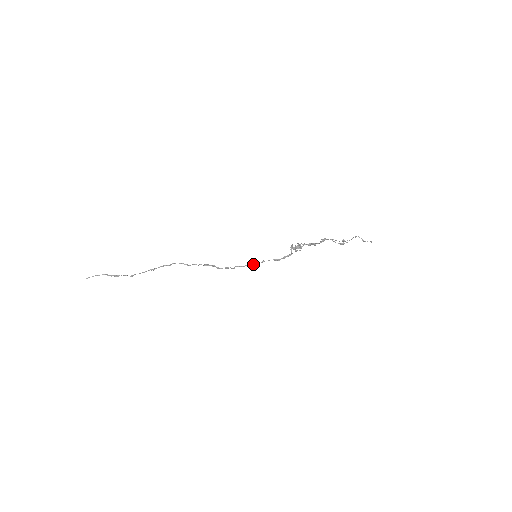
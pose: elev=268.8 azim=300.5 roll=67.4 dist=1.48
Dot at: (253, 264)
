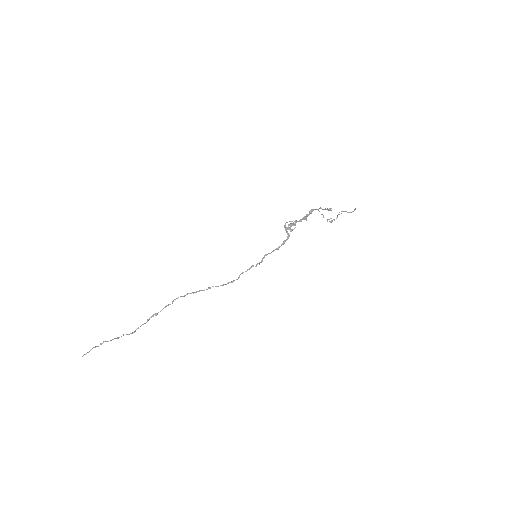
Dot at: occluded
